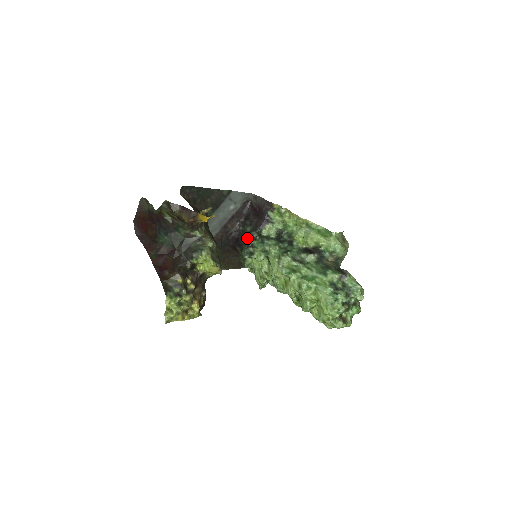
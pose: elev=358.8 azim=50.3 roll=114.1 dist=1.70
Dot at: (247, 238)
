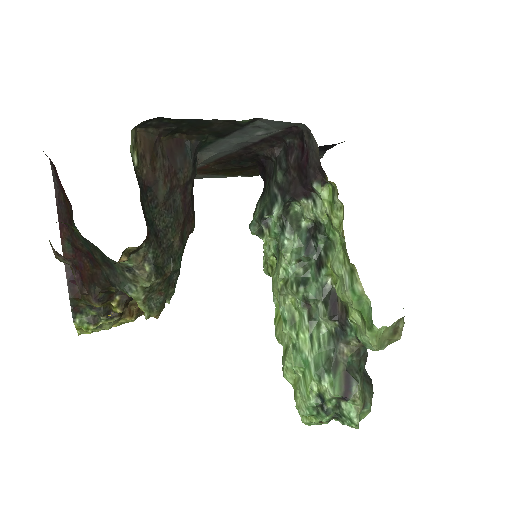
Dot at: (270, 193)
